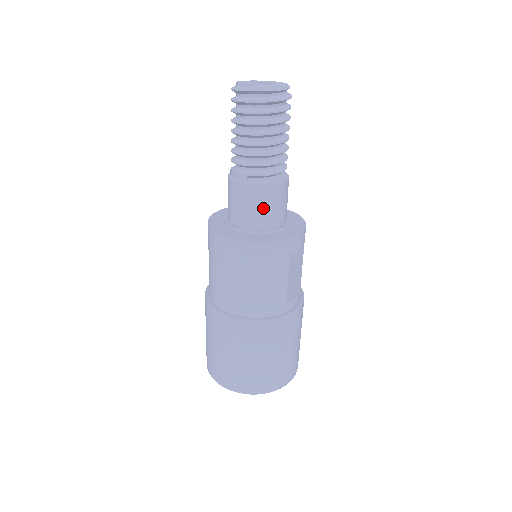
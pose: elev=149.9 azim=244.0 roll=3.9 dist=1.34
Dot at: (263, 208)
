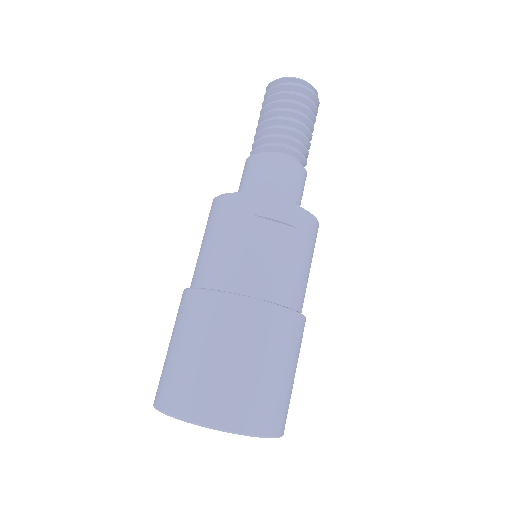
Dot at: (251, 176)
